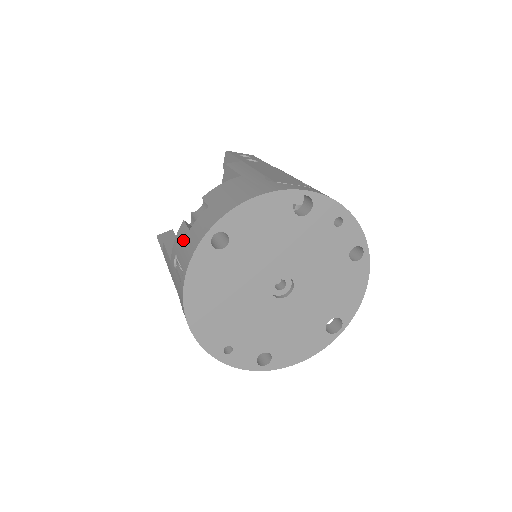
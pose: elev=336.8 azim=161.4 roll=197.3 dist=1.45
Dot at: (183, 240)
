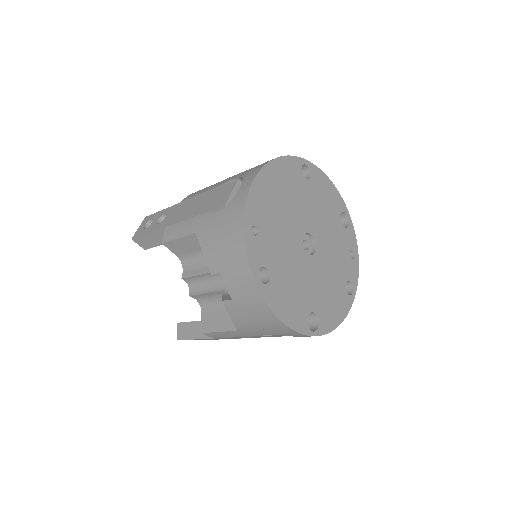
Dot at: occluded
